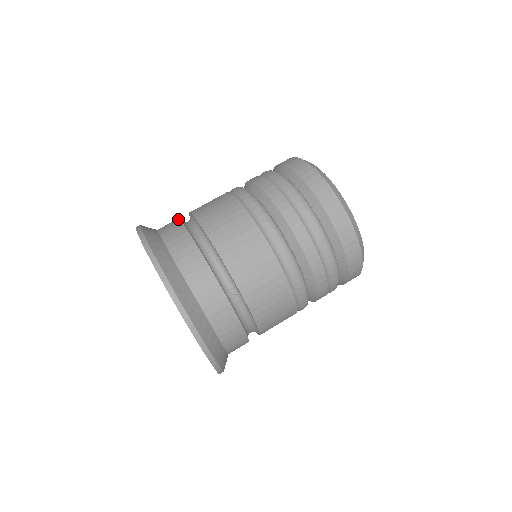
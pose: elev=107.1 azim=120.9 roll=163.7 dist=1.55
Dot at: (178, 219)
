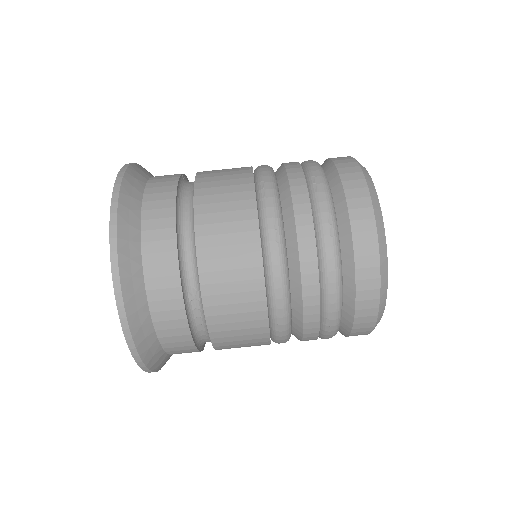
Dot at: (178, 175)
